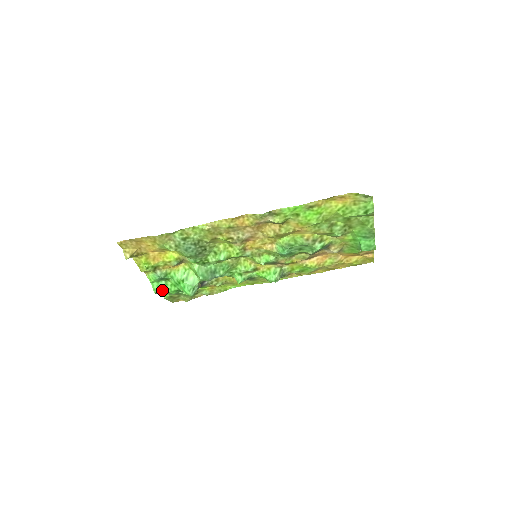
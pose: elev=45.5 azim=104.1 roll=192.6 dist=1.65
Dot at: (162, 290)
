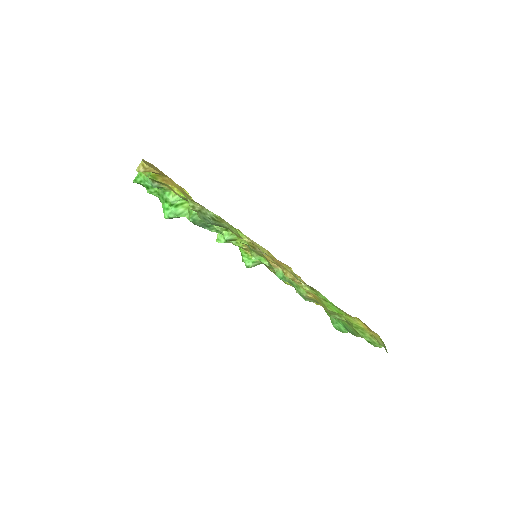
Dot at: (143, 185)
